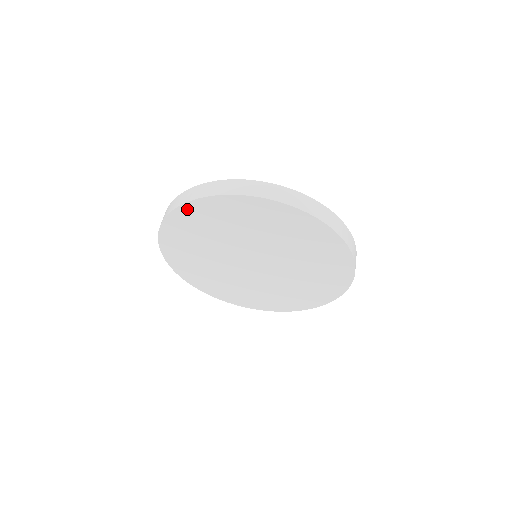
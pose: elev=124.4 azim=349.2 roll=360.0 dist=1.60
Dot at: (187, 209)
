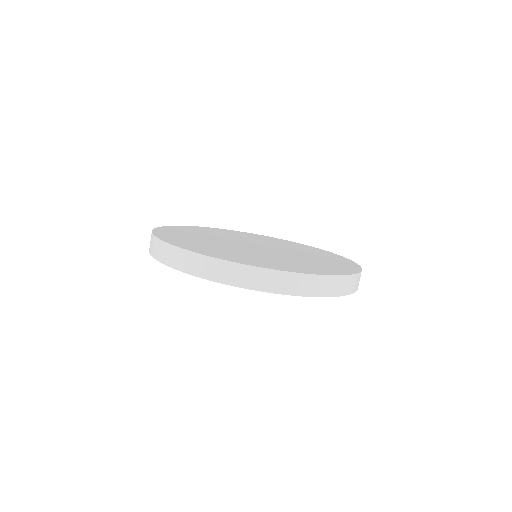
Dot at: occluded
